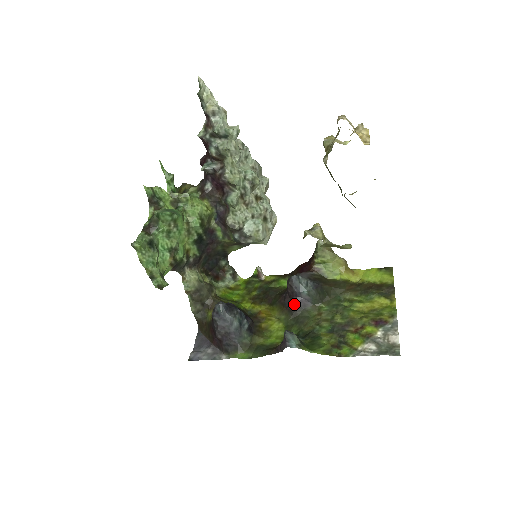
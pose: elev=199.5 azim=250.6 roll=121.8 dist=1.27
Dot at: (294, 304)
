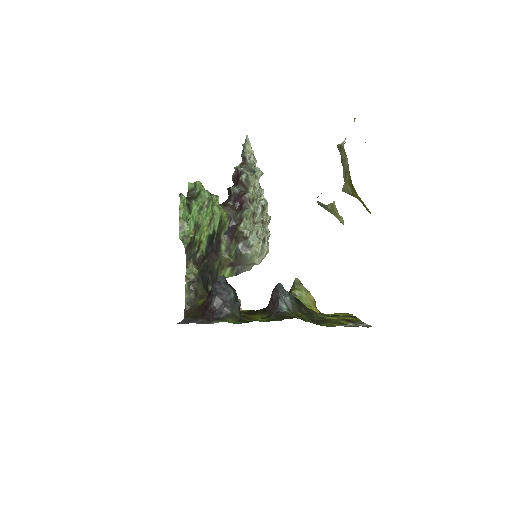
Dot at: occluded
